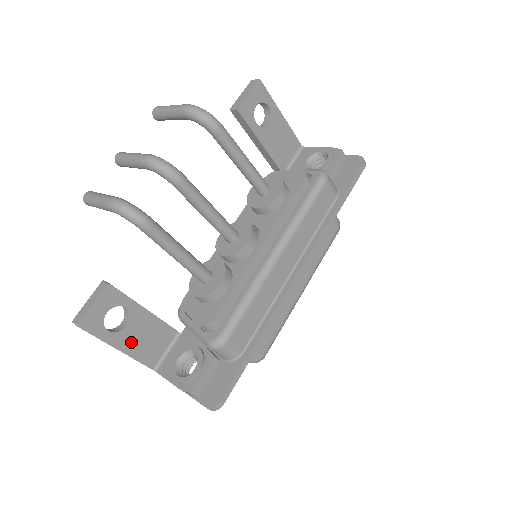
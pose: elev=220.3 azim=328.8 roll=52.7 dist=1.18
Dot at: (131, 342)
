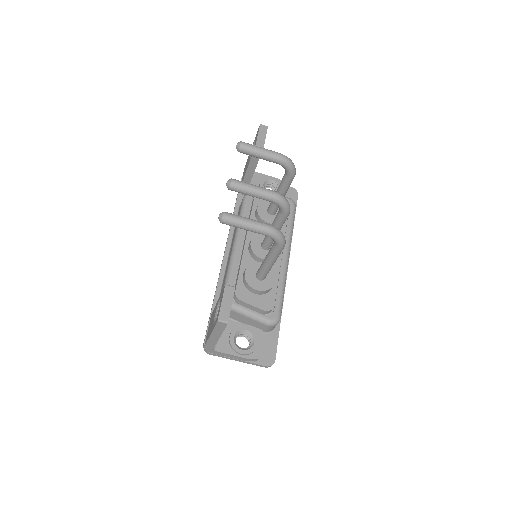
Dot at: occluded
